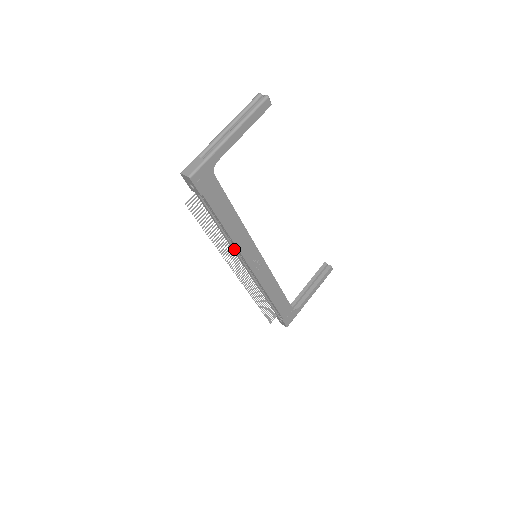
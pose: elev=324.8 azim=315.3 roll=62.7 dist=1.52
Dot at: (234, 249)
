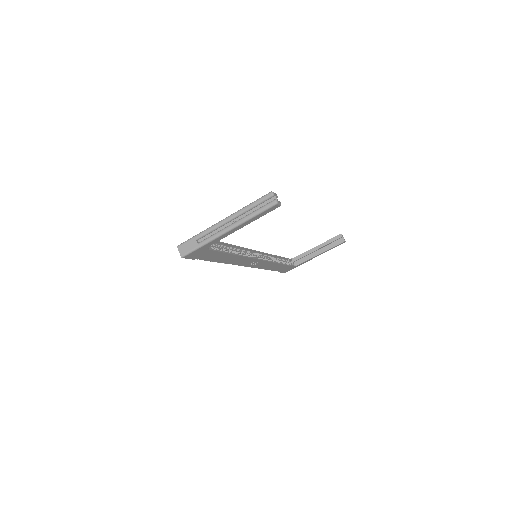
Dot at: occluded
